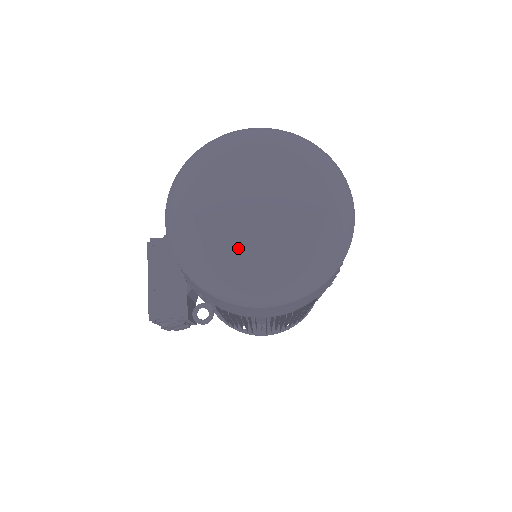
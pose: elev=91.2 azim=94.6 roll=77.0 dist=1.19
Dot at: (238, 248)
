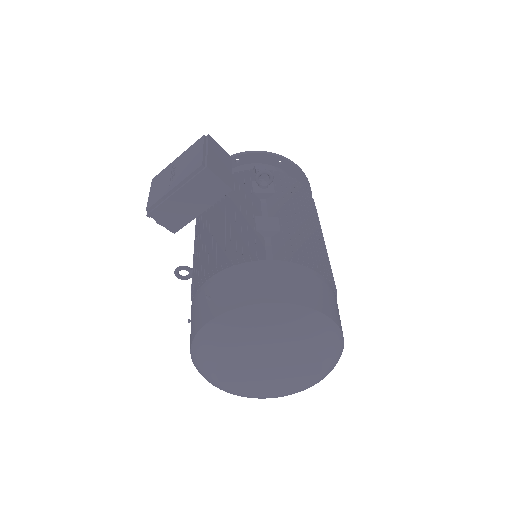
Dot at: (231, 377)
